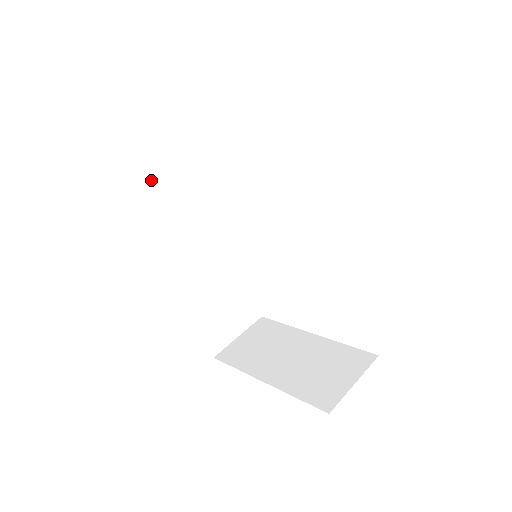
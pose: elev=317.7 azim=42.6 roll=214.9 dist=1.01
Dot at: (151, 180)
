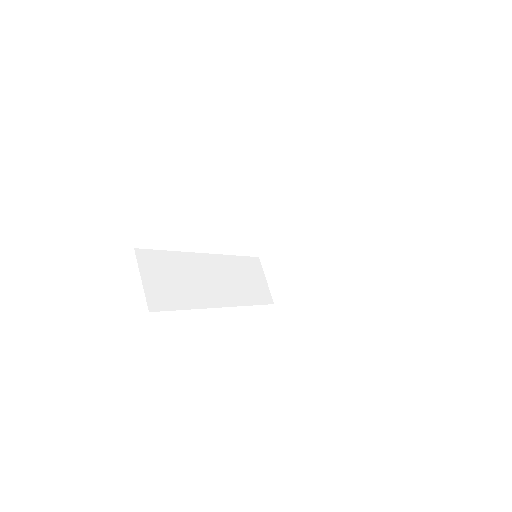
Dot at: (170, 300)
